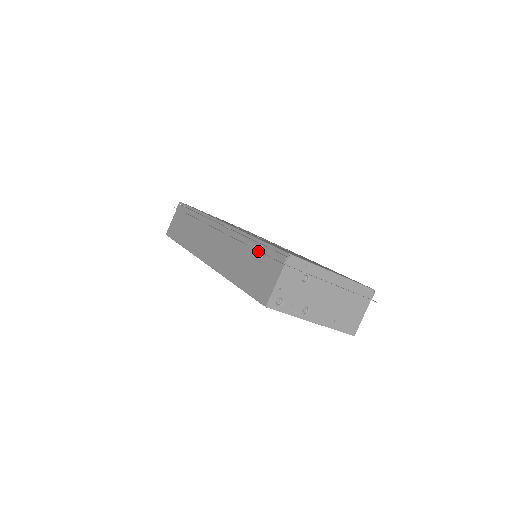
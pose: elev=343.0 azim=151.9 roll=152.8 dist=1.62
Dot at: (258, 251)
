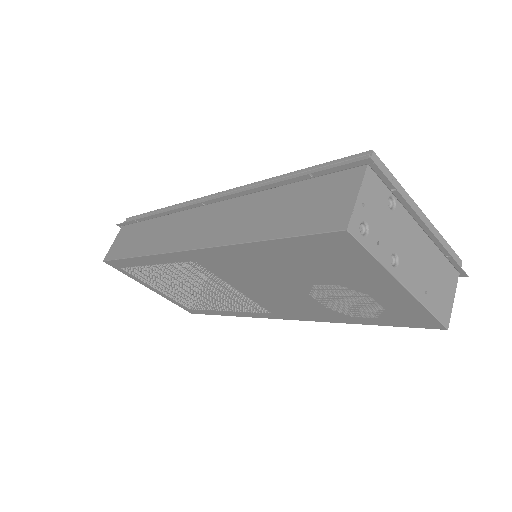
Dot at: (304, 174)
